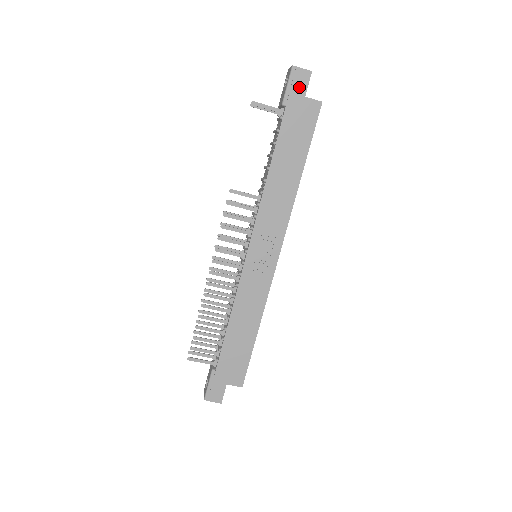
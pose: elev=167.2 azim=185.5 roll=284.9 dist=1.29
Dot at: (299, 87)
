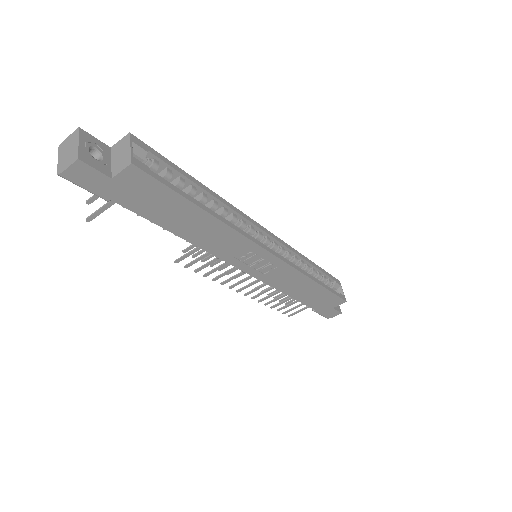
Dot at: (94, 180)
